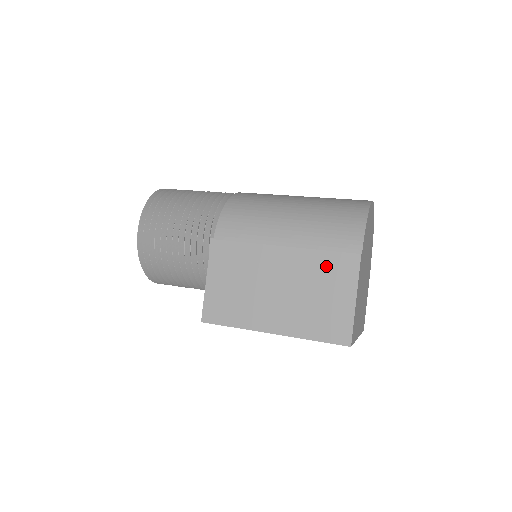
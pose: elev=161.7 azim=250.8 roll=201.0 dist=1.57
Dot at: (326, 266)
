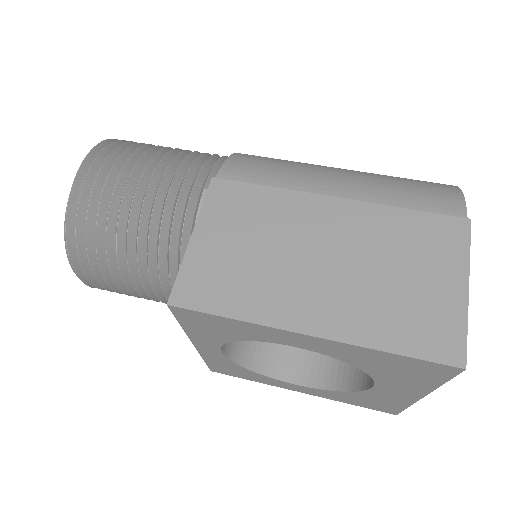
Dot at: (412, 231)
